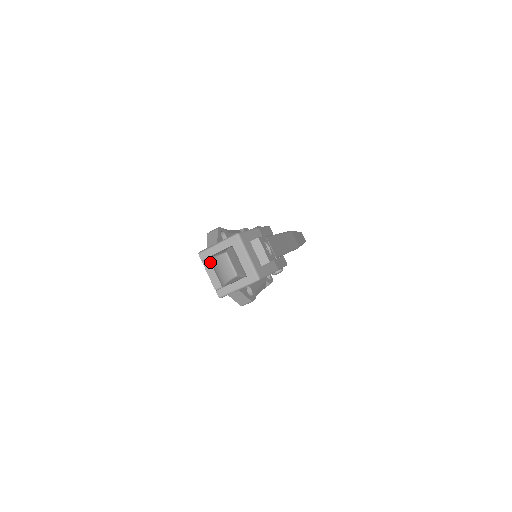
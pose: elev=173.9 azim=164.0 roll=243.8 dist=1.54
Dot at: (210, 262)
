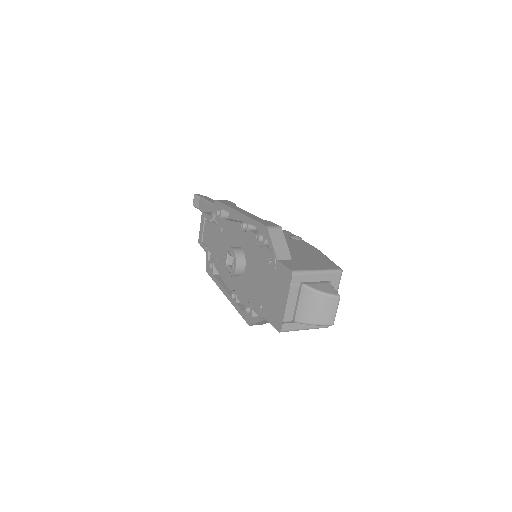
Dot at: (299, 289)
